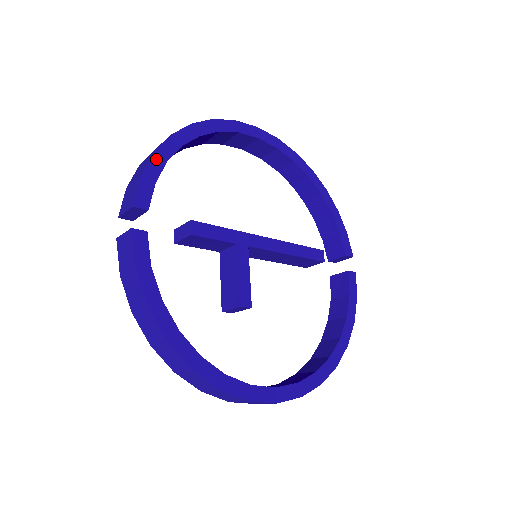
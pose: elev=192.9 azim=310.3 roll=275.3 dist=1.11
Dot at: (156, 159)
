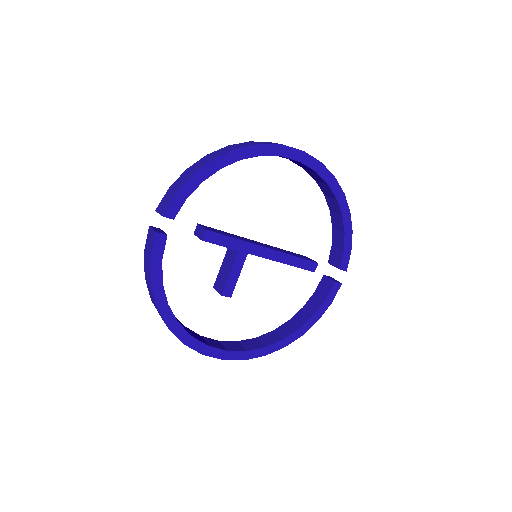
Dot at: (194, 179)
